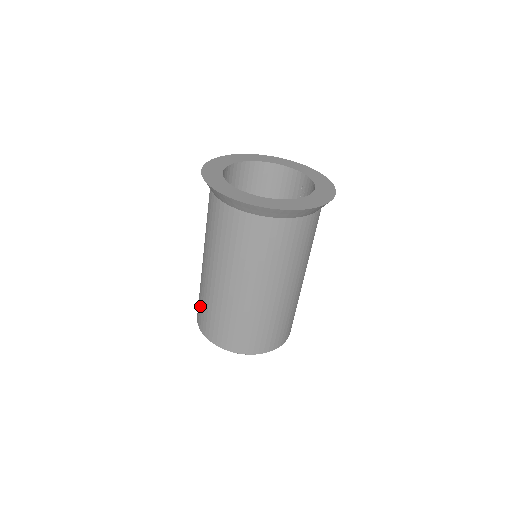
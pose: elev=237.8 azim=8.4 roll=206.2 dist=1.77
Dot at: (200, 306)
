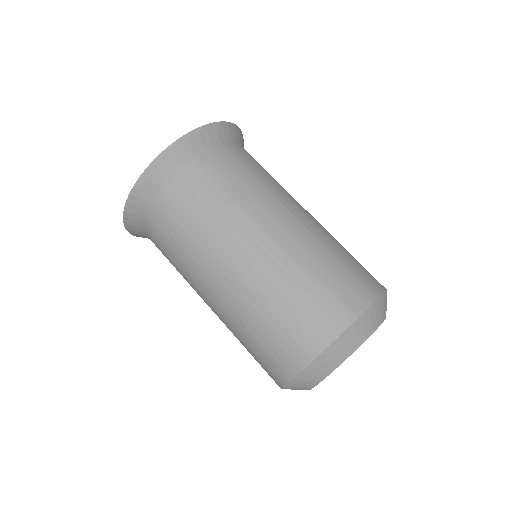
Dot at: (256, 357)
